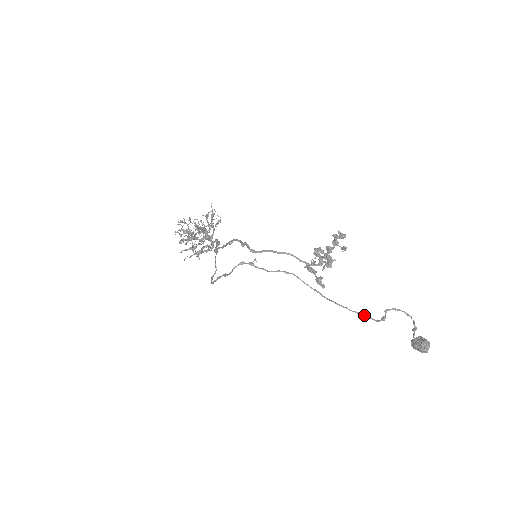
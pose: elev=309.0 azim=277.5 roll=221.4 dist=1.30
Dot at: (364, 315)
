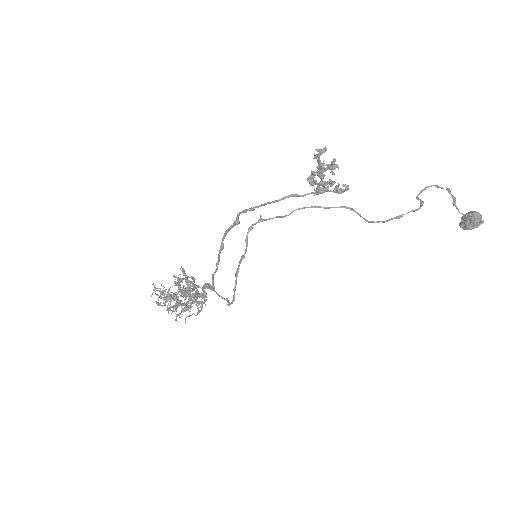
Dot at: (402, 214)
